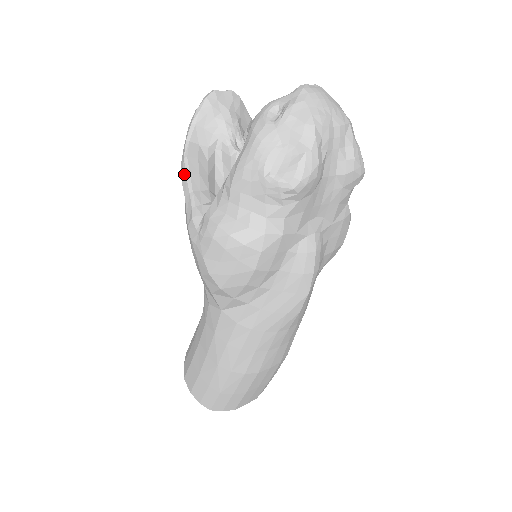
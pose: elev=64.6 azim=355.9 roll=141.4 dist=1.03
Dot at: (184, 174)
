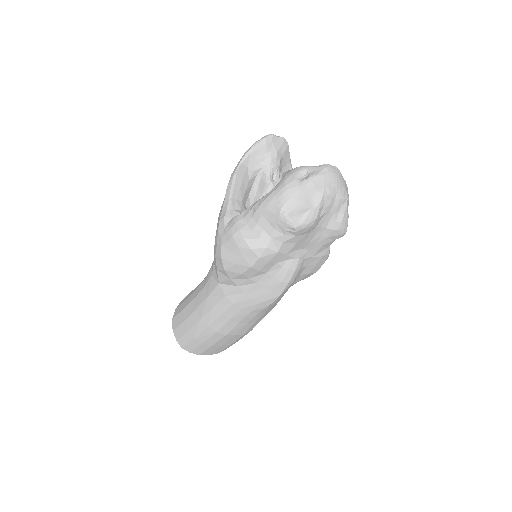
Dot at: (230, 184)
